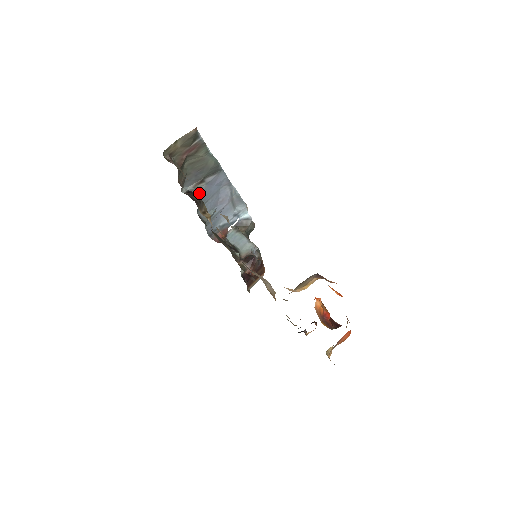
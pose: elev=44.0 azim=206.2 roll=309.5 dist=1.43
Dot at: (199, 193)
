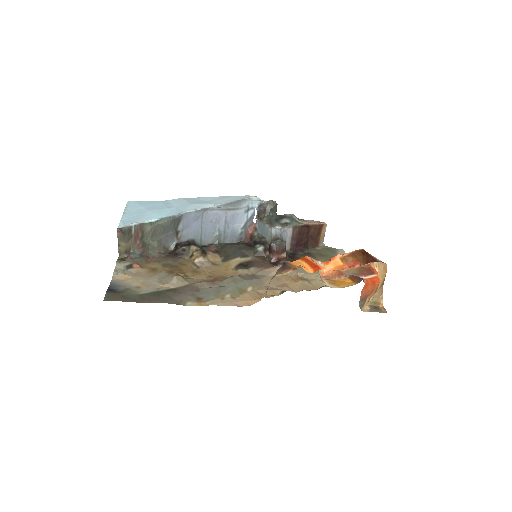
Dot at: (185, 239)
